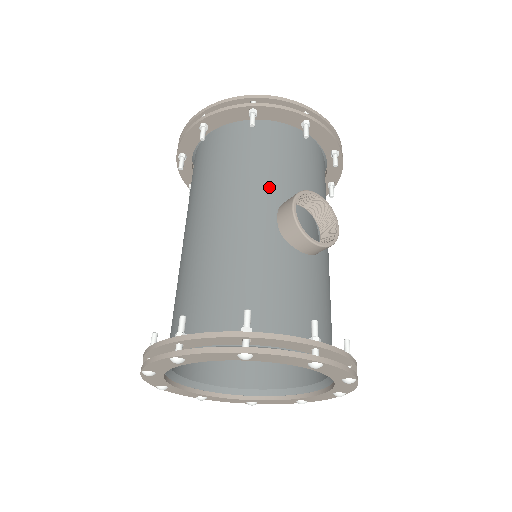
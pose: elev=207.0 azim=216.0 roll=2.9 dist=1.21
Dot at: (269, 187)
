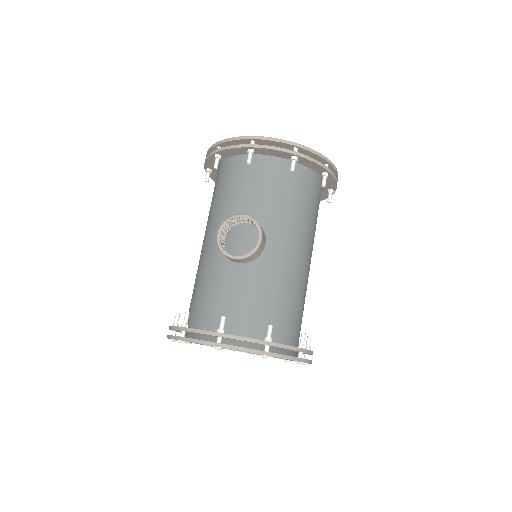
Dot at: (223, 215)
